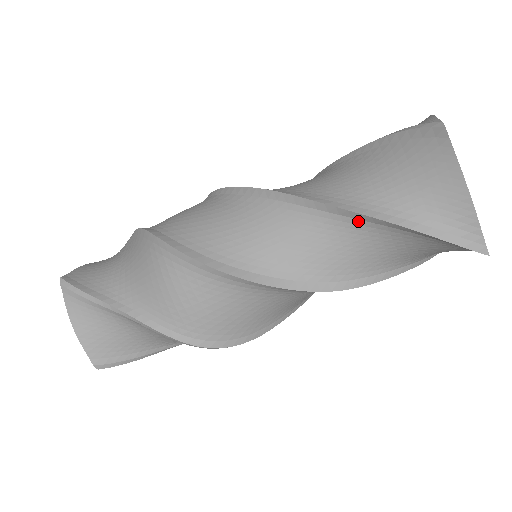
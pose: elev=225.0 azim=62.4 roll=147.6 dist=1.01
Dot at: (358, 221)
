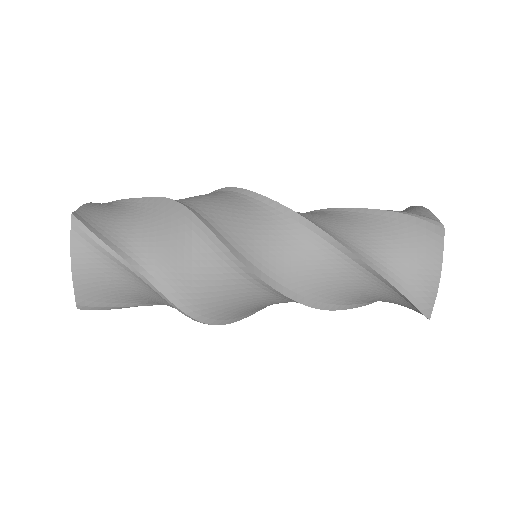
Dot at: (361, 268)
